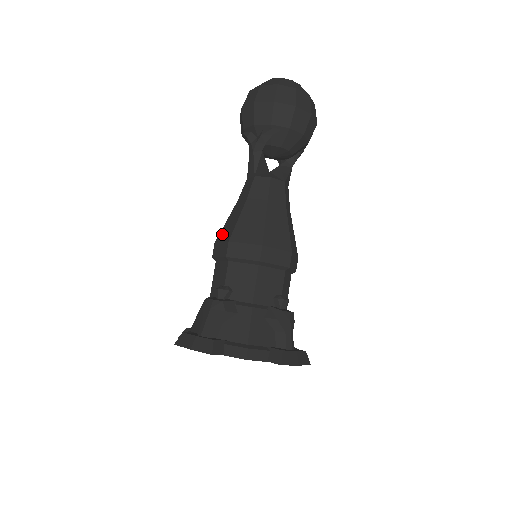
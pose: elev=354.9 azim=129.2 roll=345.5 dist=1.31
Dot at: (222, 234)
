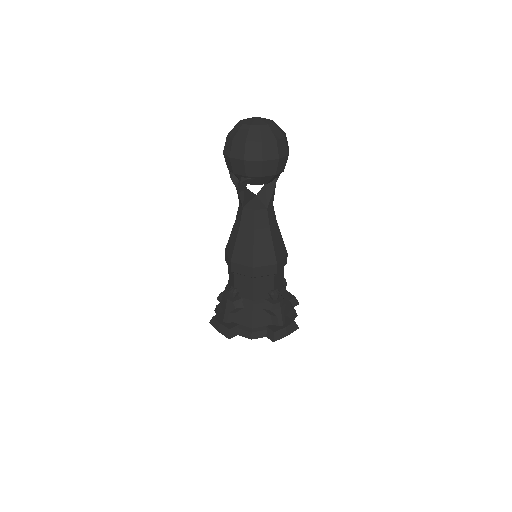
Dot at: (228, 248)
